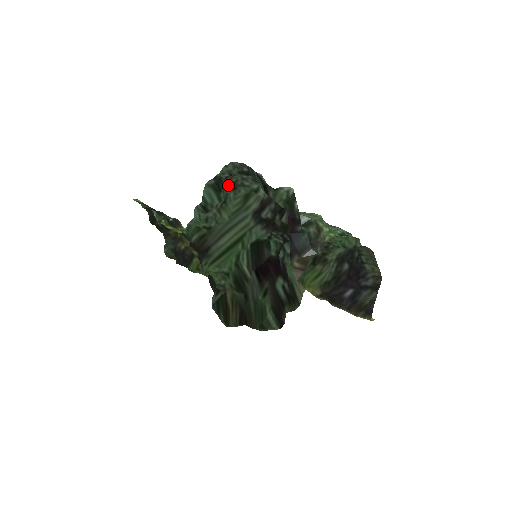
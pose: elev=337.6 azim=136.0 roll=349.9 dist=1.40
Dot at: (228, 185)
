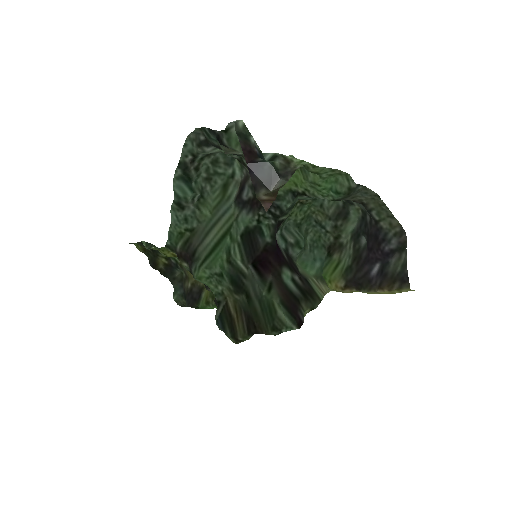
Dot at: (200, 175)
